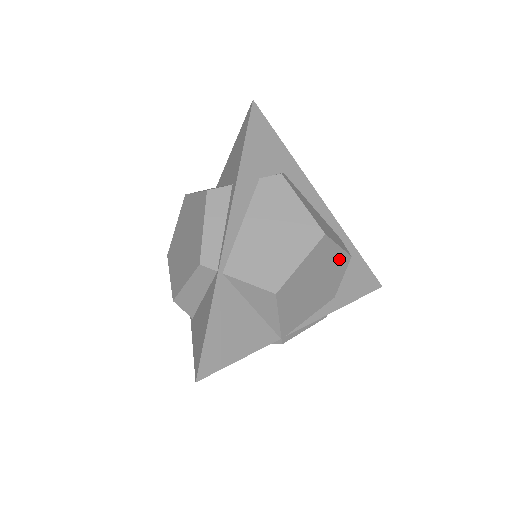
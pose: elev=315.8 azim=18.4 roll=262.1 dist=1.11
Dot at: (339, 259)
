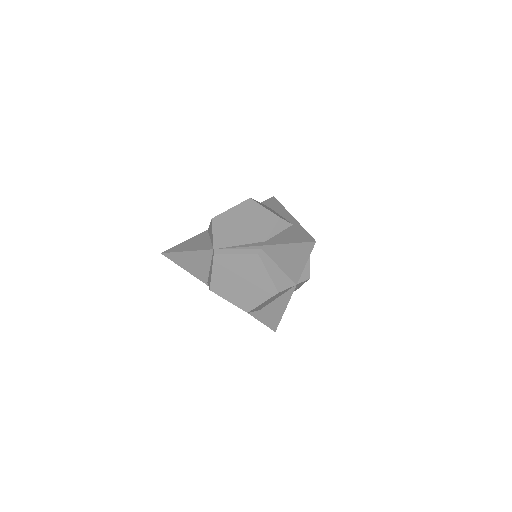
Dot at: (266, 216)
